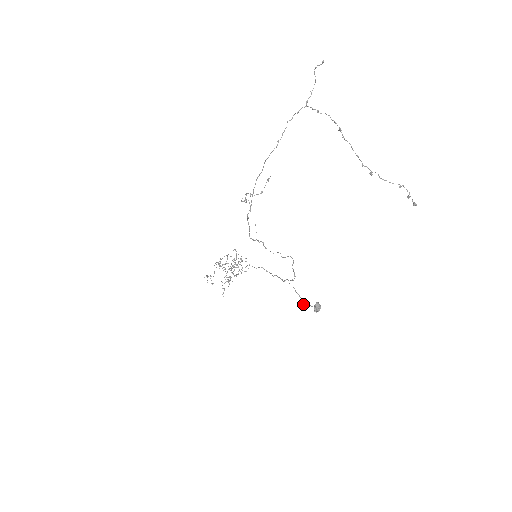
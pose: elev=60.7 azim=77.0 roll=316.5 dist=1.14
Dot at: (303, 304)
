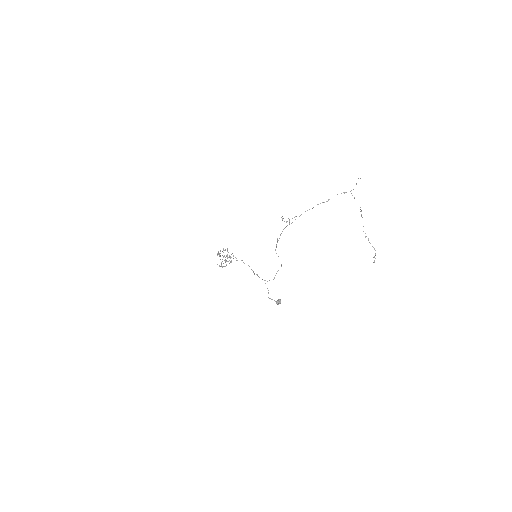
Dot at: occluded
